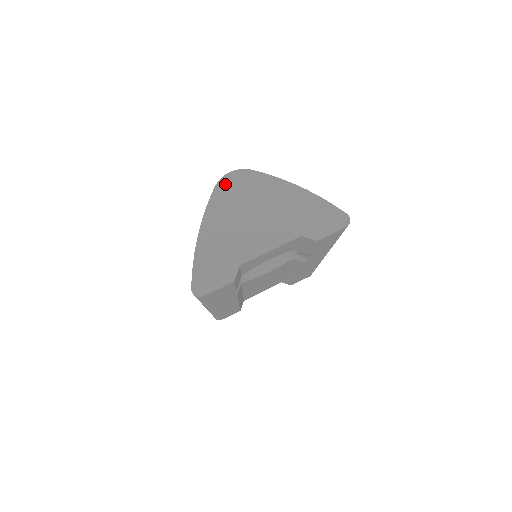
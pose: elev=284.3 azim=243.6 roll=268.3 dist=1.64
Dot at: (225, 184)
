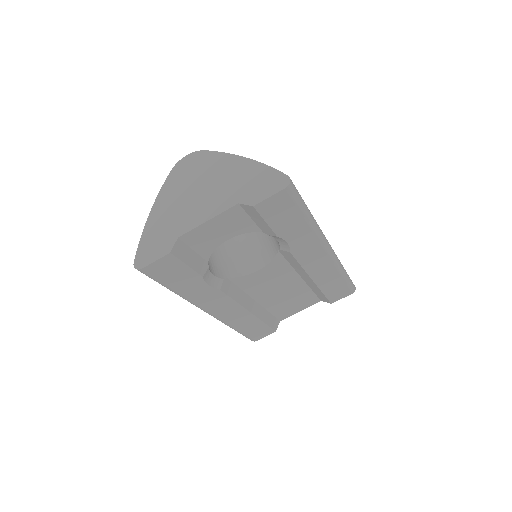
Dot at: (180, 167)
